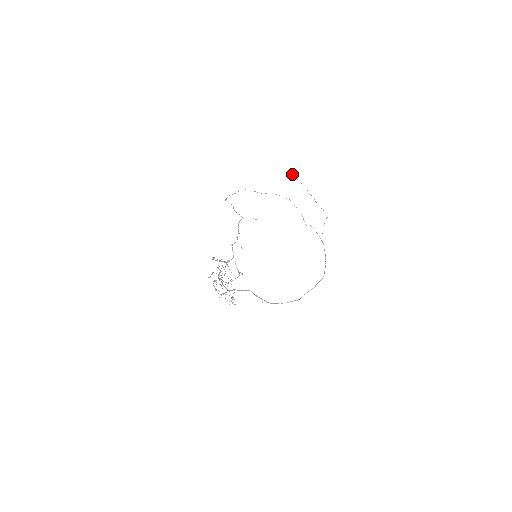
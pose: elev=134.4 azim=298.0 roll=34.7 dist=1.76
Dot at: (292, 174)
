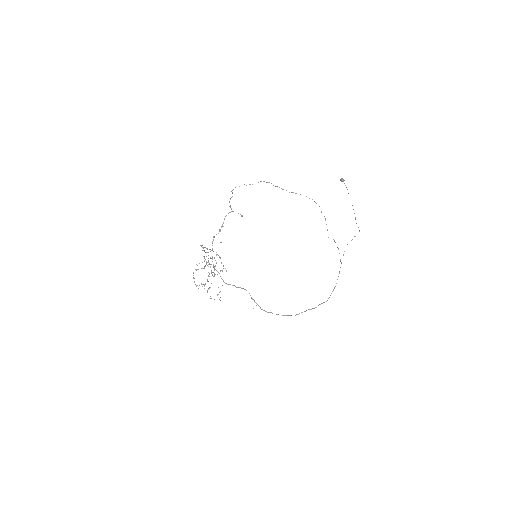
Dot at: (342, 179)
